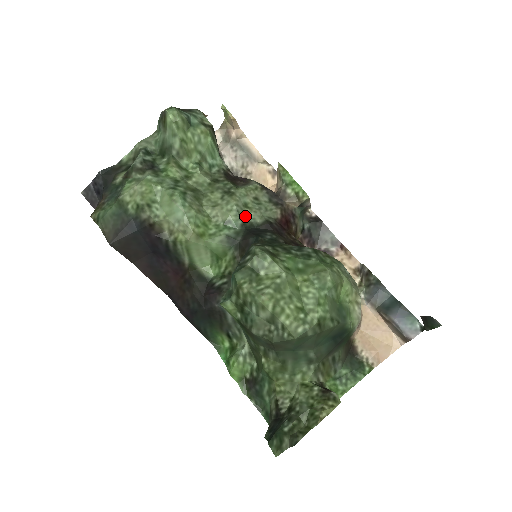
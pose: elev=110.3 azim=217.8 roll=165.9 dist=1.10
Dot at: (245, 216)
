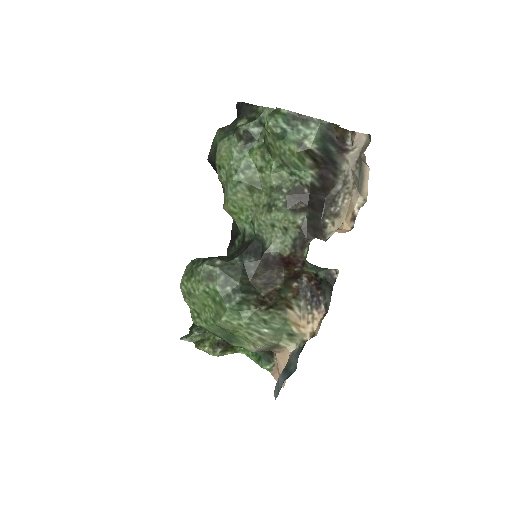
Dot at: (265, 231)
